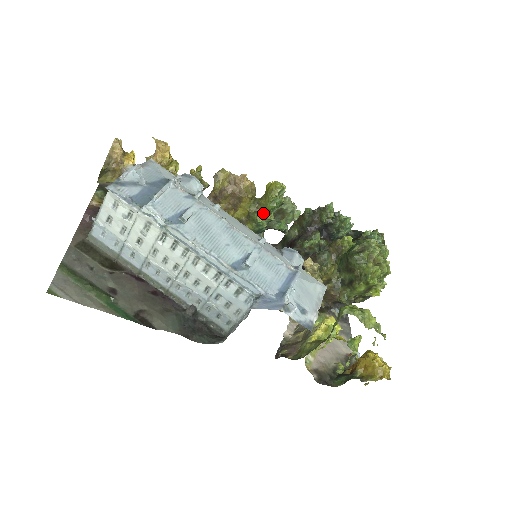
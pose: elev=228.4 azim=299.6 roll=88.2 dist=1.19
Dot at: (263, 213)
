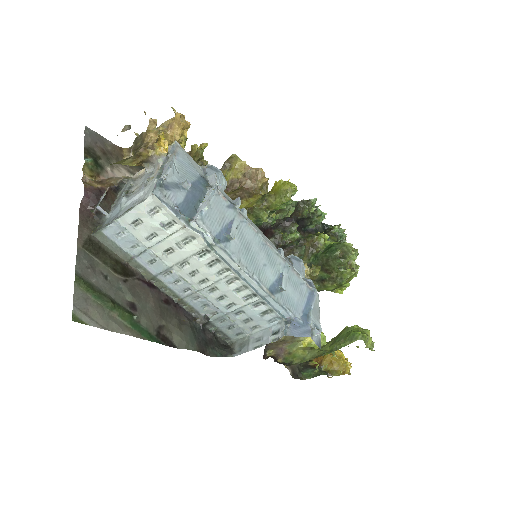
Dot at: (268, 211)
